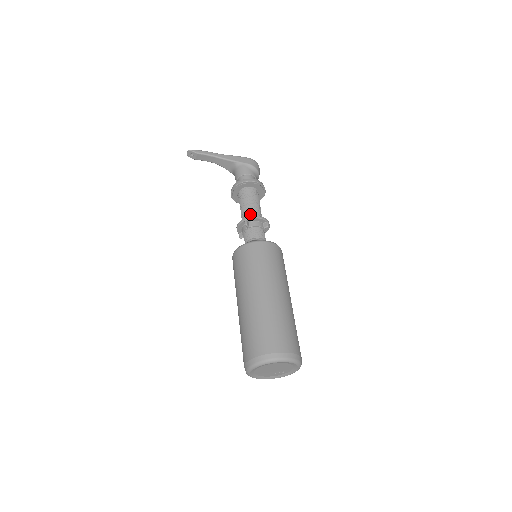
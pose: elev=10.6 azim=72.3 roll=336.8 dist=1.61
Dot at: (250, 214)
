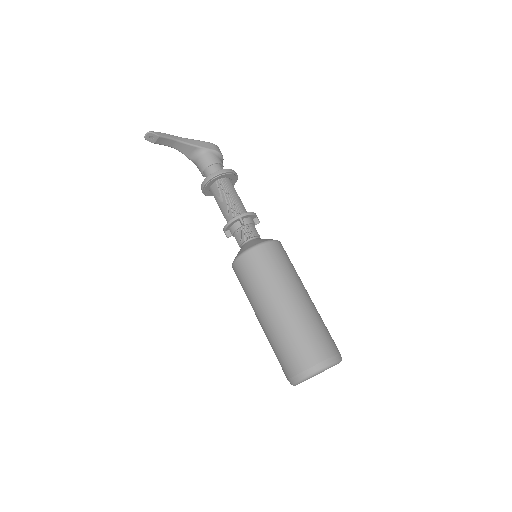
Dot at: (239, 210)
